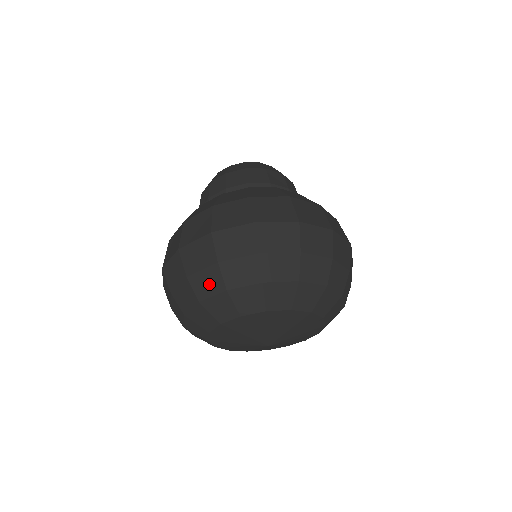
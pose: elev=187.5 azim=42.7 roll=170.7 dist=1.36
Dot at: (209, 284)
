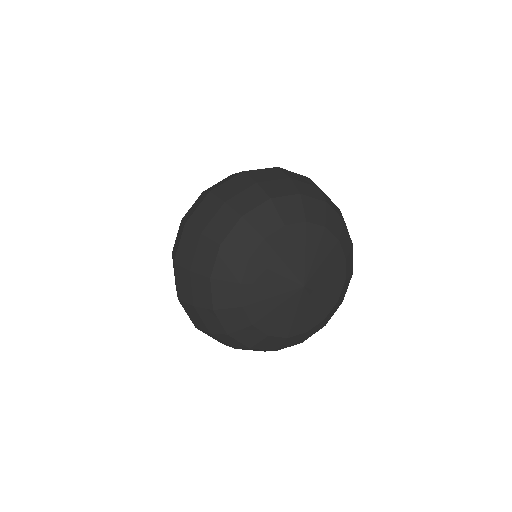
Dot at: (311, 191)
